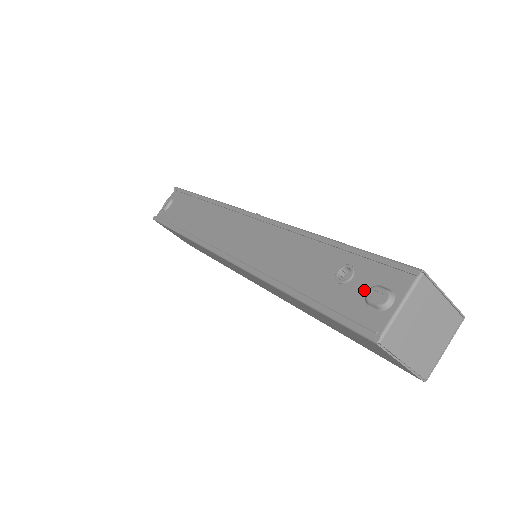
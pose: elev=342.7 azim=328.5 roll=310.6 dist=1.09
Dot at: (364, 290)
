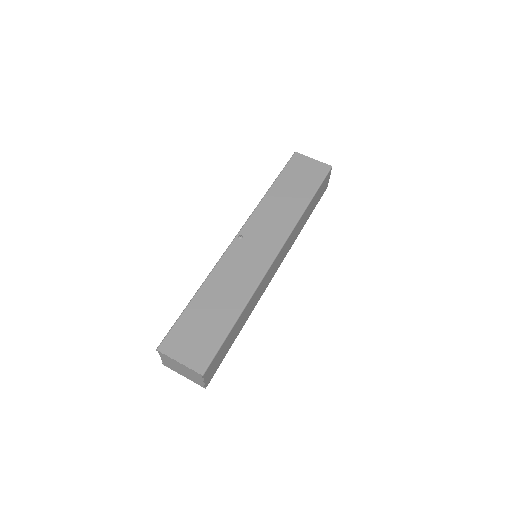
Dot at: occluded
